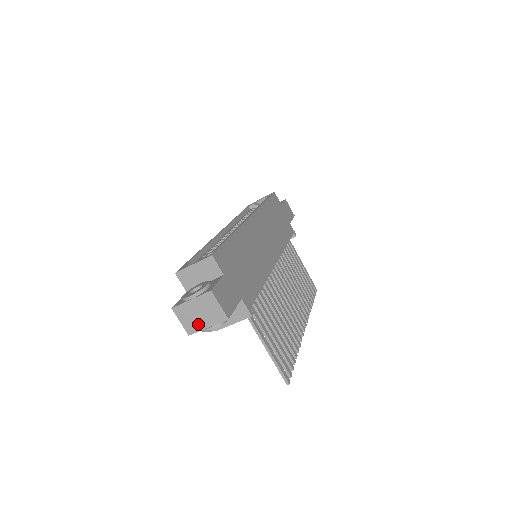
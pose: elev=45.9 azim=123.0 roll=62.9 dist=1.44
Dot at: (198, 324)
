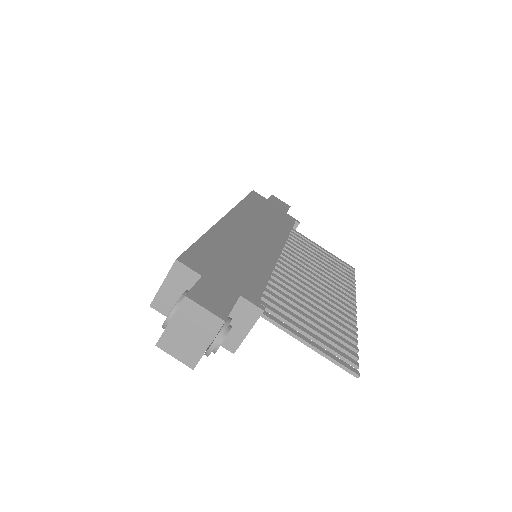
Dot at: (195, 348)
